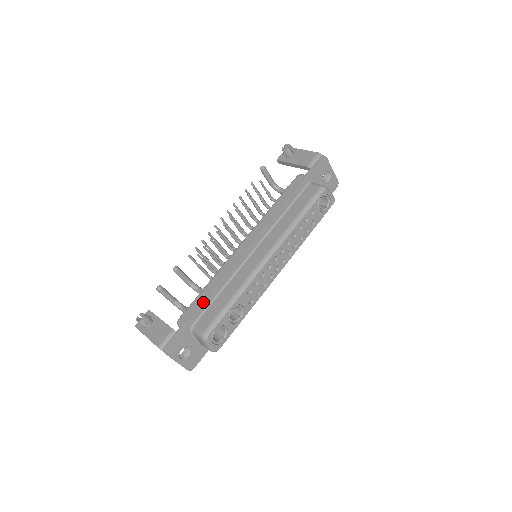
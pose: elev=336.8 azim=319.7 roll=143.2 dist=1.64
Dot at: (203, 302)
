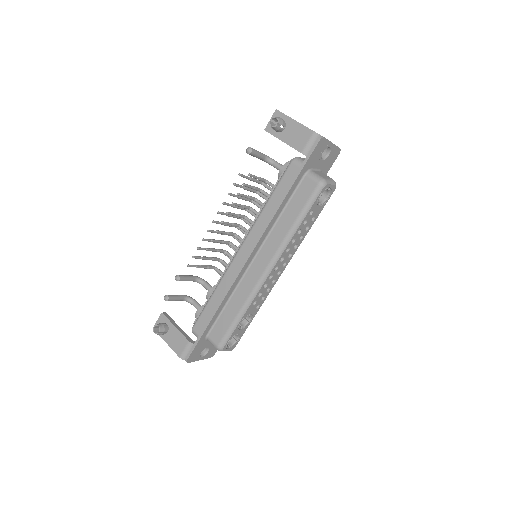
Dot at: (212, 318)
